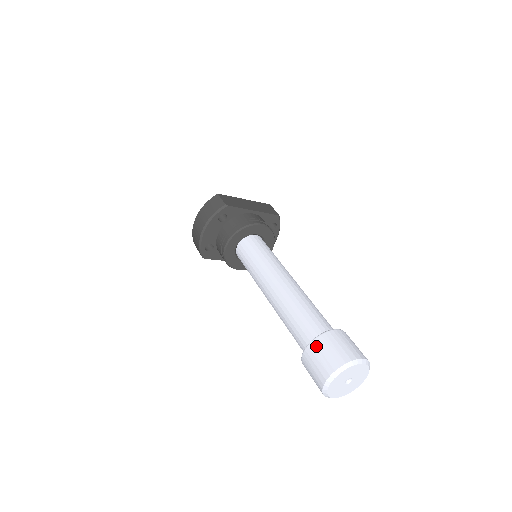
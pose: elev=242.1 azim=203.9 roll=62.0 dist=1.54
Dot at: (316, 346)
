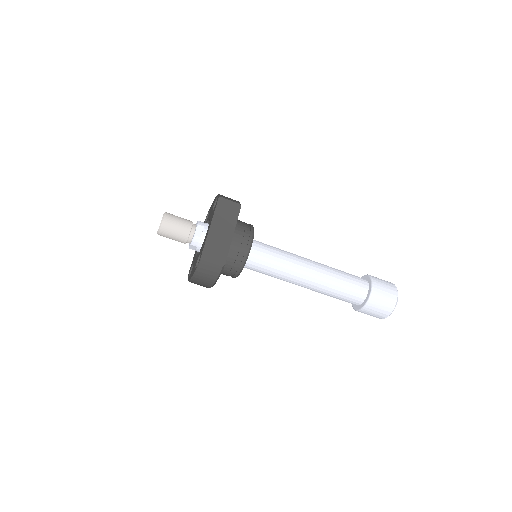
Dot at: (369, 309)
